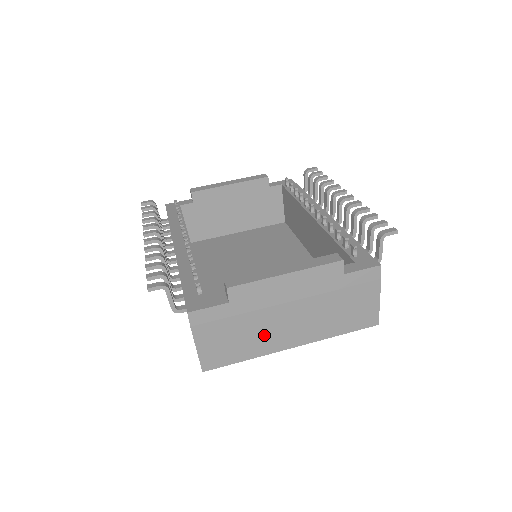
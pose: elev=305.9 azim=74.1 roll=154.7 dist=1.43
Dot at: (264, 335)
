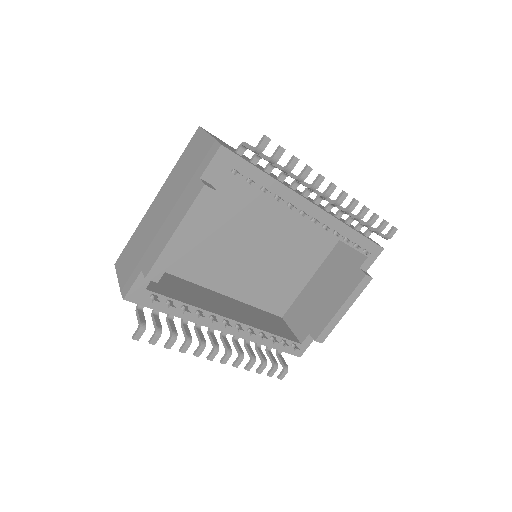
Dot at: occluded
